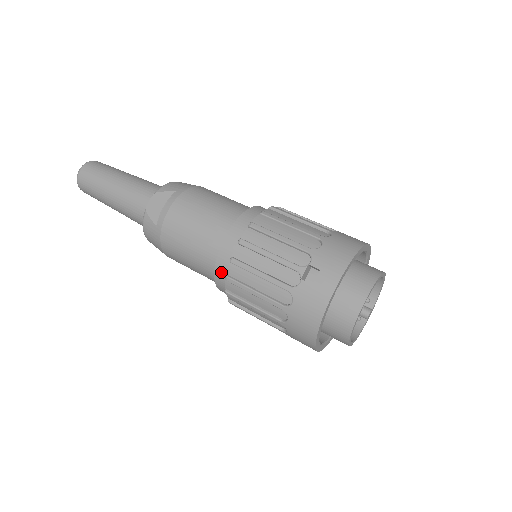
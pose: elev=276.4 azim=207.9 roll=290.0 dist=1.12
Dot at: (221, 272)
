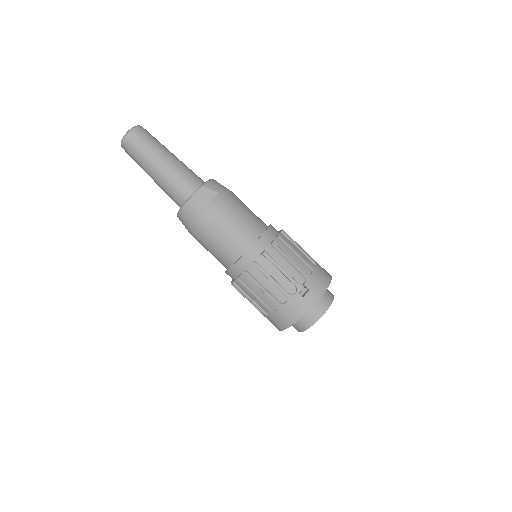
Dot at: (240, 266)
